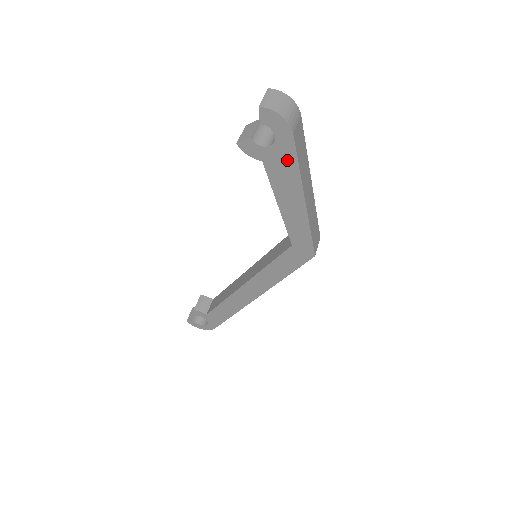
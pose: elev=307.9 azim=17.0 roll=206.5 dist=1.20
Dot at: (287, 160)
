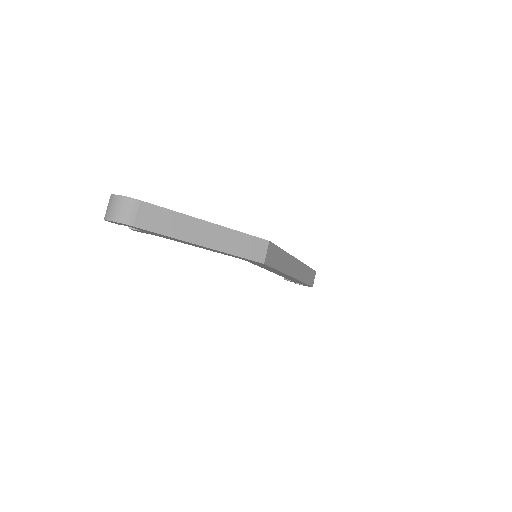
Dot at: (156, 234)
